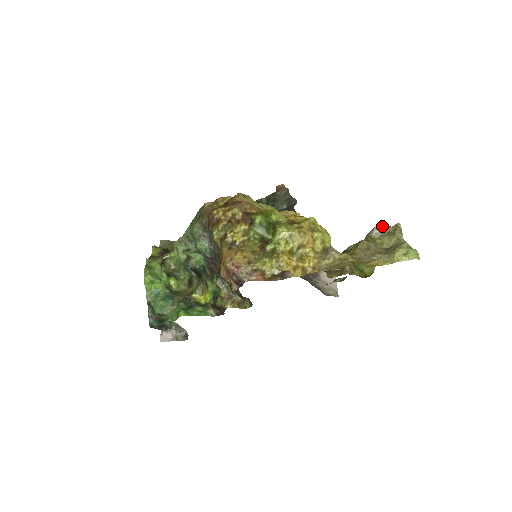
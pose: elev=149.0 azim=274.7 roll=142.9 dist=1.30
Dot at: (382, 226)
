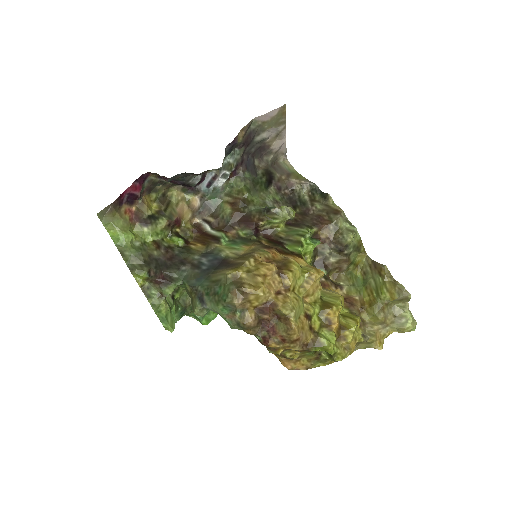
Dot at: (398, 299)
